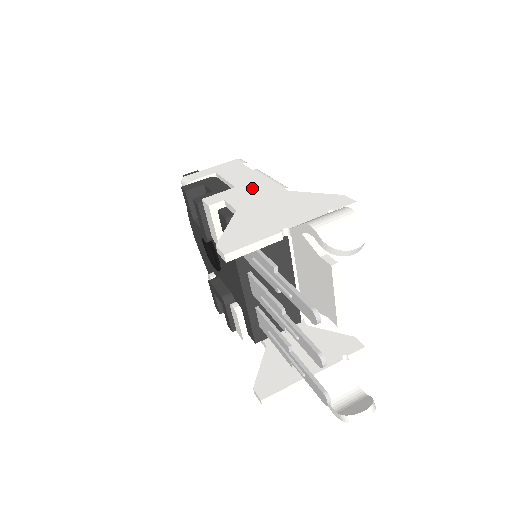
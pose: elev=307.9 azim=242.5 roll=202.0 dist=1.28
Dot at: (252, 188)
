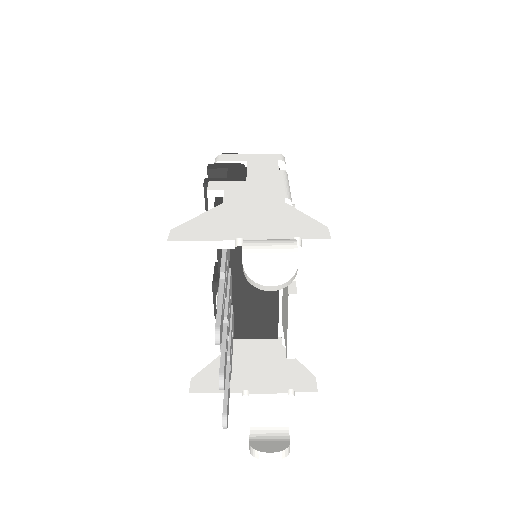
Dot at: (258, 187)
